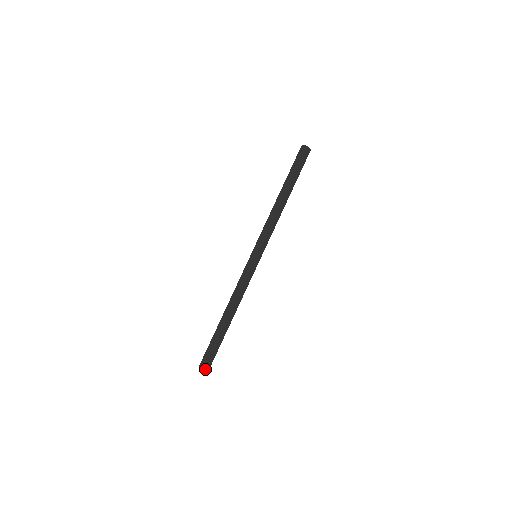
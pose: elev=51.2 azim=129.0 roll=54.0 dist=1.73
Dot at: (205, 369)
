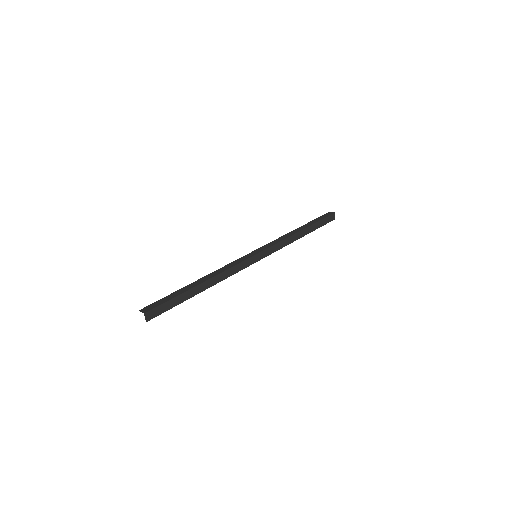
Dot at: (145, 315)
